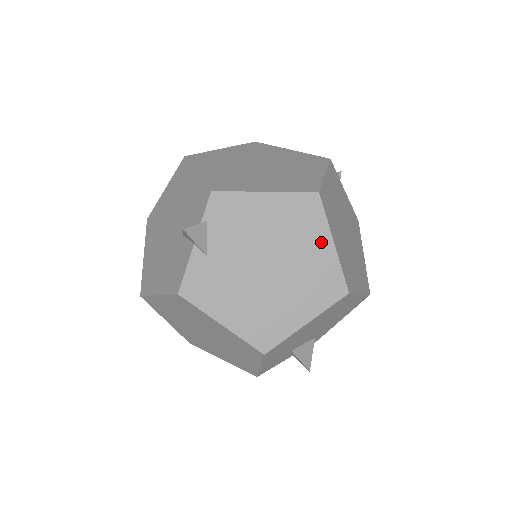
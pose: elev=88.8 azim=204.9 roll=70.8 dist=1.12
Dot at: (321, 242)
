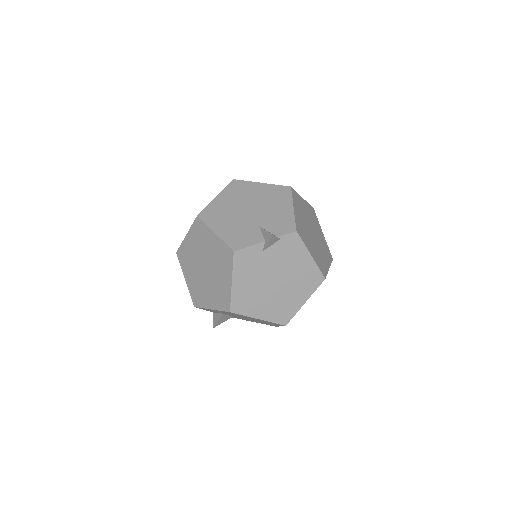
Dot at: (303, 297)
